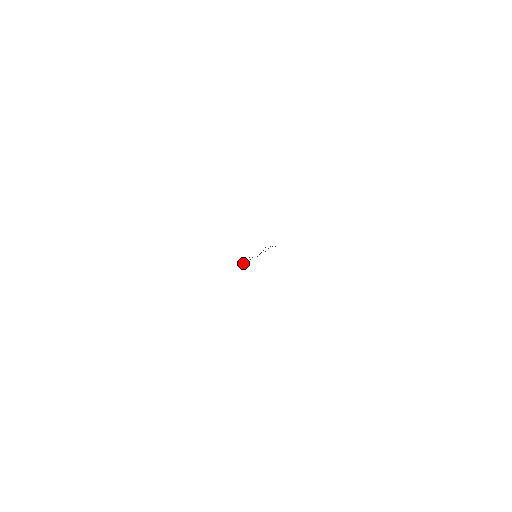
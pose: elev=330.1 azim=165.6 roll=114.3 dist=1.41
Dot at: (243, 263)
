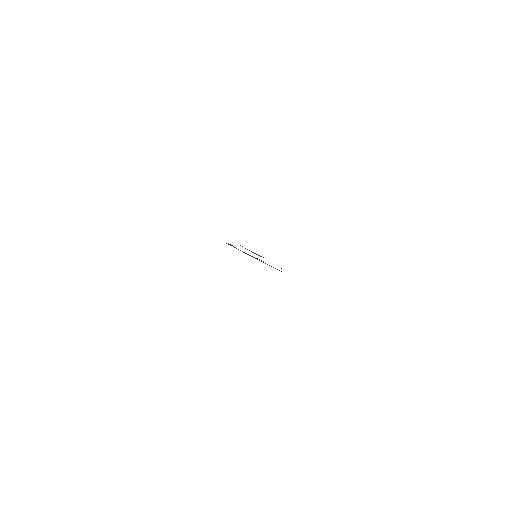
Dot at: (236, 248)
